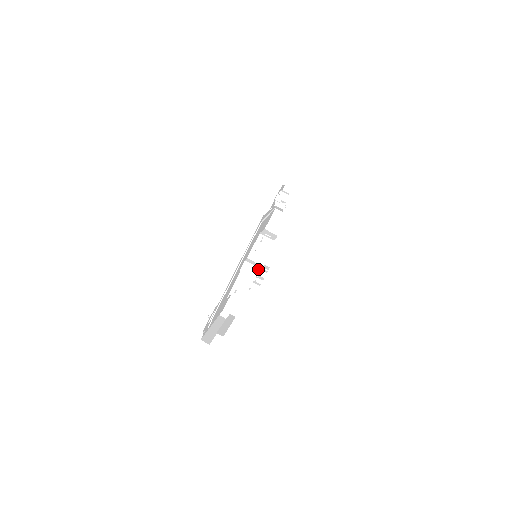
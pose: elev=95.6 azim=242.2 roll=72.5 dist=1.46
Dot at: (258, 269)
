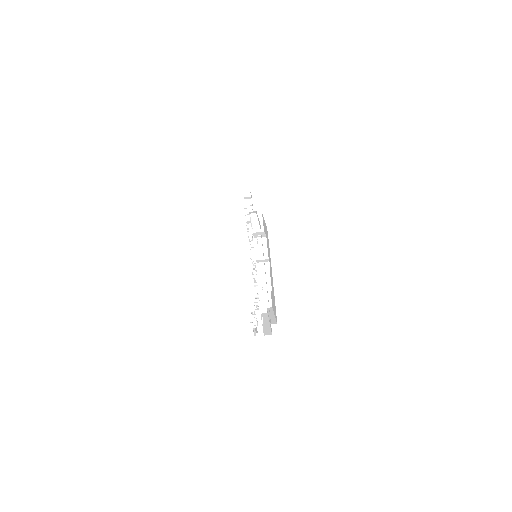
Dot at: (269, 263)
